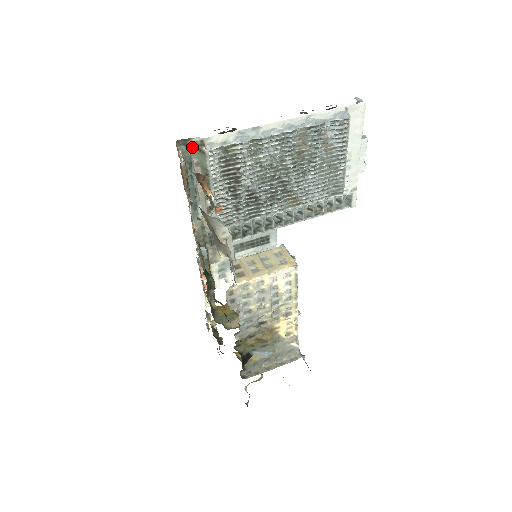
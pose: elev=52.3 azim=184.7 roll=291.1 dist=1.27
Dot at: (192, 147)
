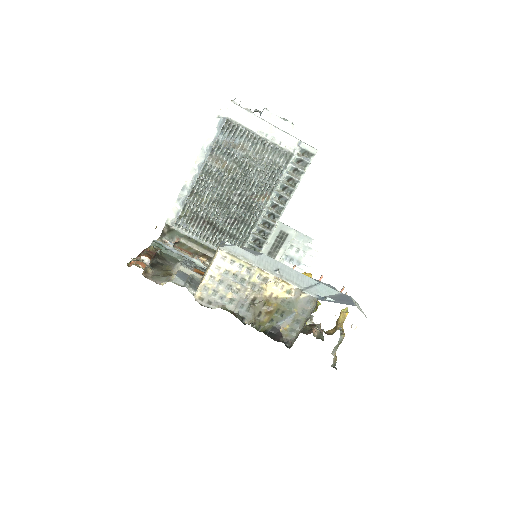
Dot at: (168, 232)
